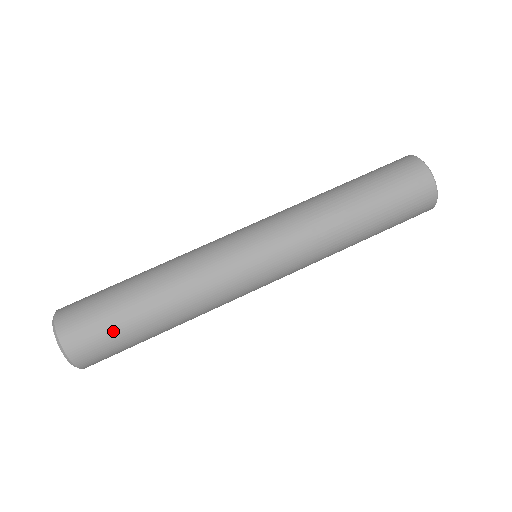
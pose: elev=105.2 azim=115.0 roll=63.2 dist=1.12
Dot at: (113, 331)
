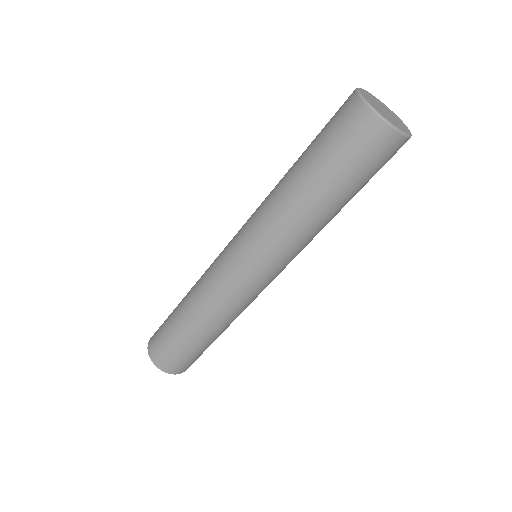
Dot at: occluded
